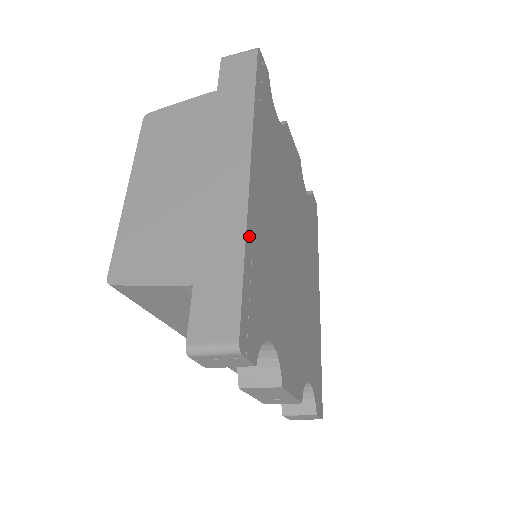
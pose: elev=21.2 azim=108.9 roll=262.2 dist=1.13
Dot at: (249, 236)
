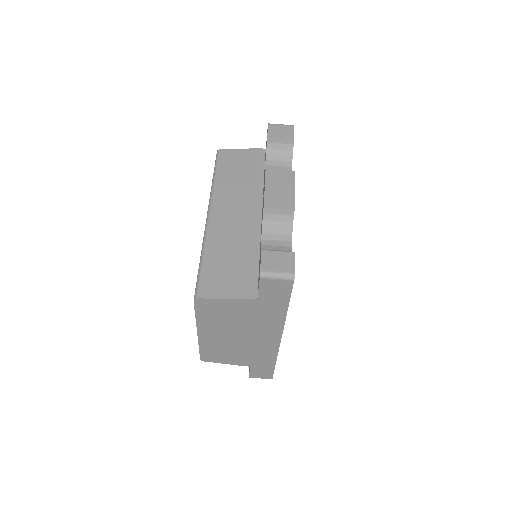
Dot at: occluded
